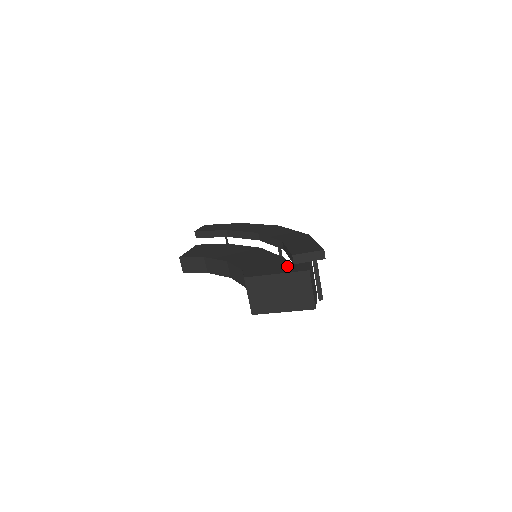
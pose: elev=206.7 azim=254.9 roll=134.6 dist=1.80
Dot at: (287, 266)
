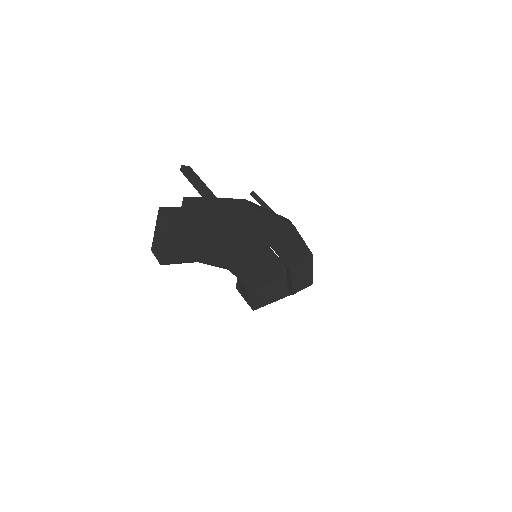
Dot at: (283, 291)
